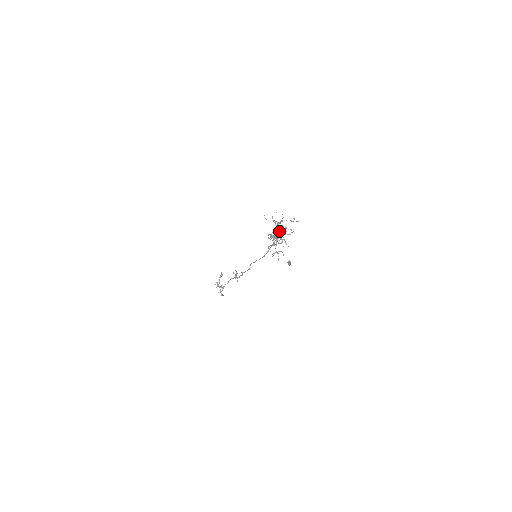
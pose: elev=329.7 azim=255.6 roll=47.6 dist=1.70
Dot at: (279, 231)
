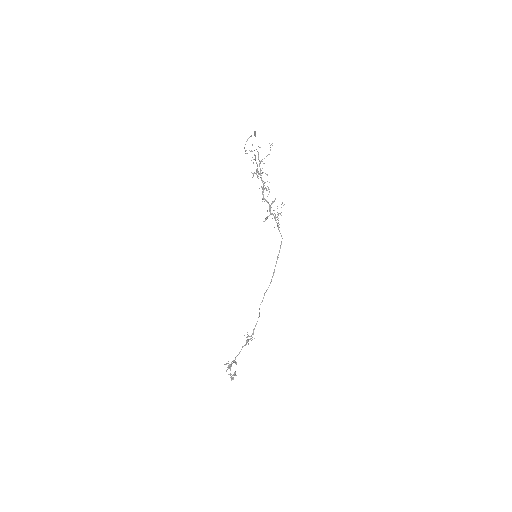
Dot at: (274, 216)
